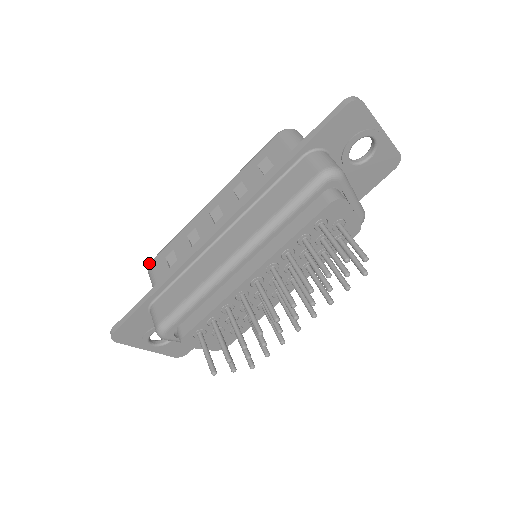
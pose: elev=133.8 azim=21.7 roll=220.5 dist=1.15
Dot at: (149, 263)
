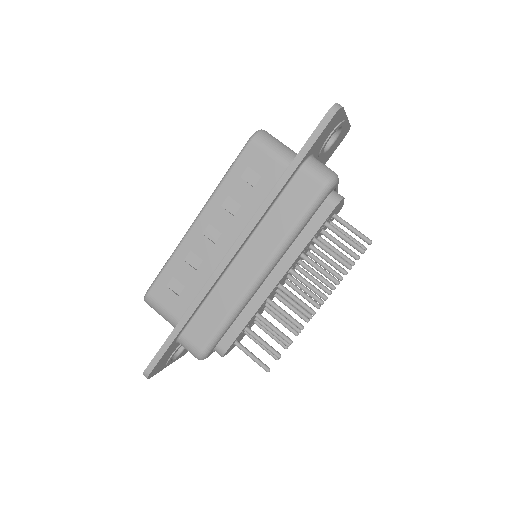
Dot at: (146, 295)
